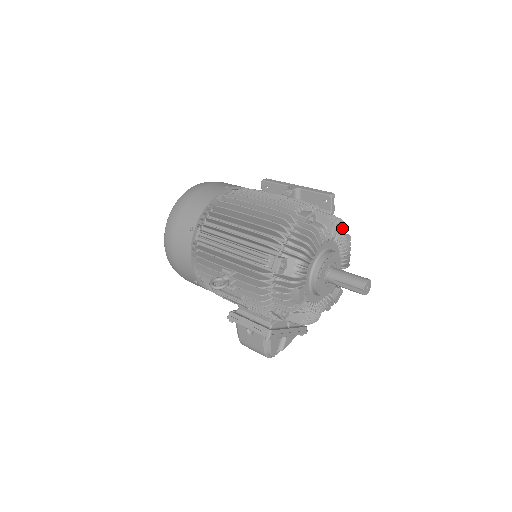
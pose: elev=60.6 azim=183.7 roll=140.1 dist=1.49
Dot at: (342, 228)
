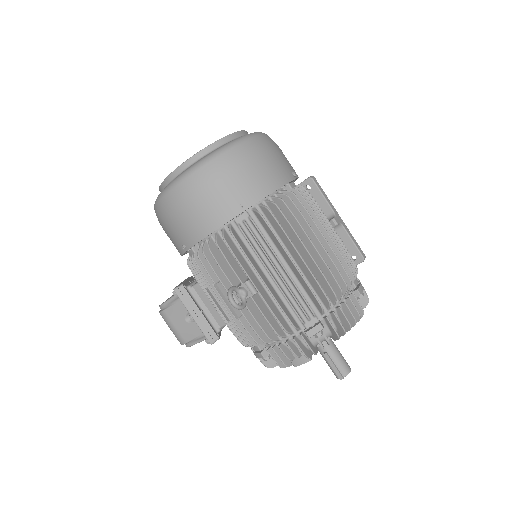
Dot at: occluded
